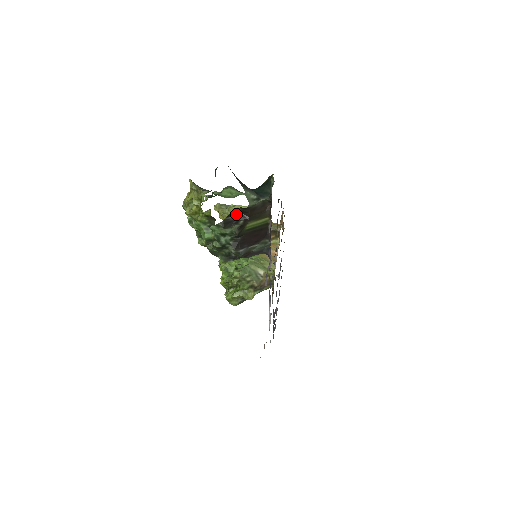
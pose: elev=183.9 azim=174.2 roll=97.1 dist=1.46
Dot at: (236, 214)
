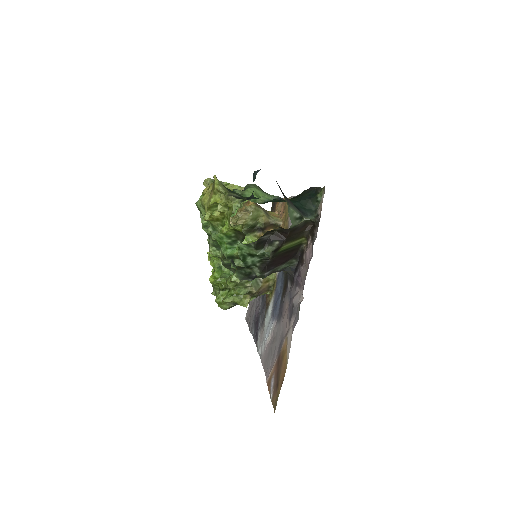
Dot at: (272, 233)
